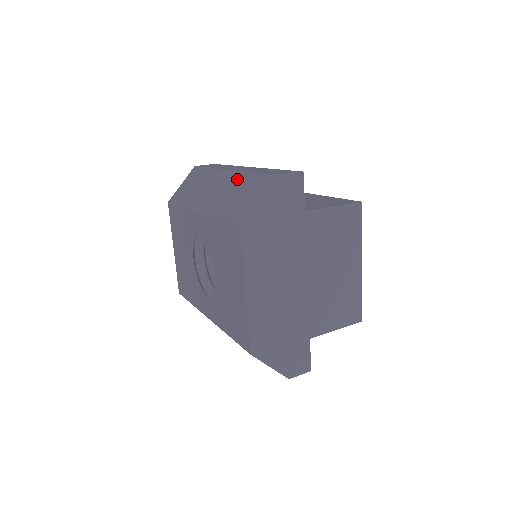
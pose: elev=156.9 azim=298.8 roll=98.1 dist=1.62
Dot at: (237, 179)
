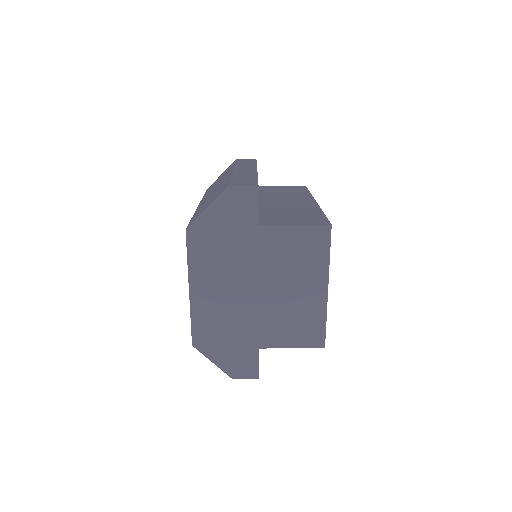
Dot at: (224, 181)
